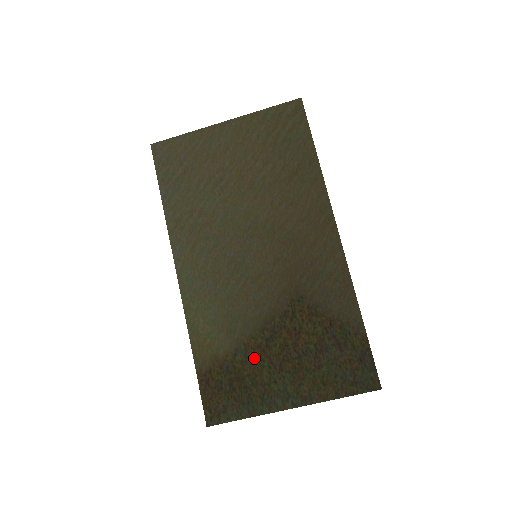
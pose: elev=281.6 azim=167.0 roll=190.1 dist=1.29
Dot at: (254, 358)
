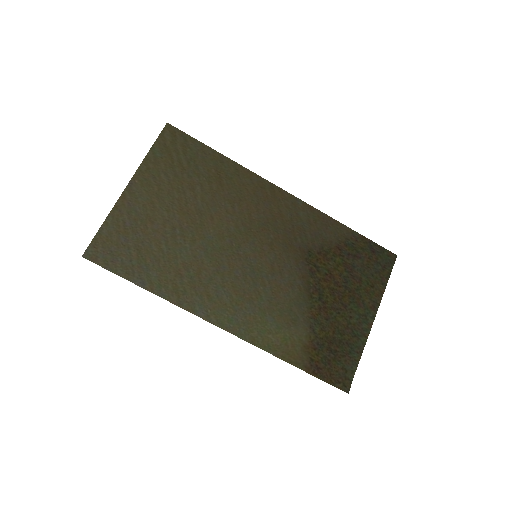
Dot at: (325, 319)
